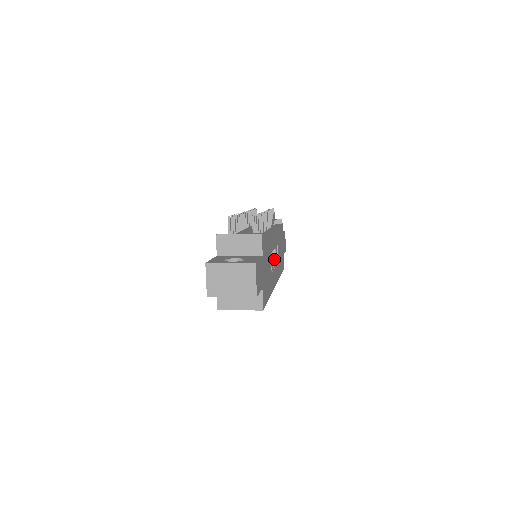
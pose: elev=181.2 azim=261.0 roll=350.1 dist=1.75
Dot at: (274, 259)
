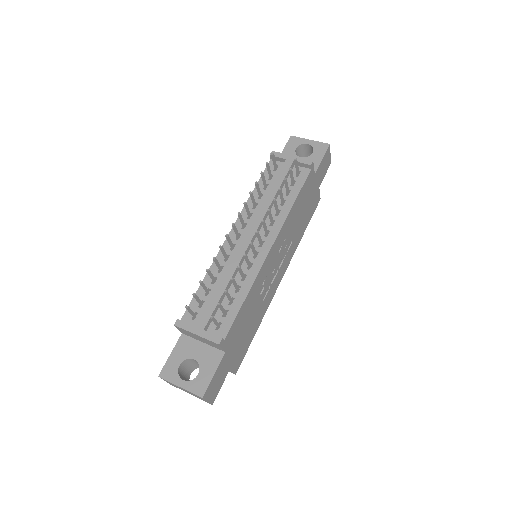
Dot at: (276, 265)
